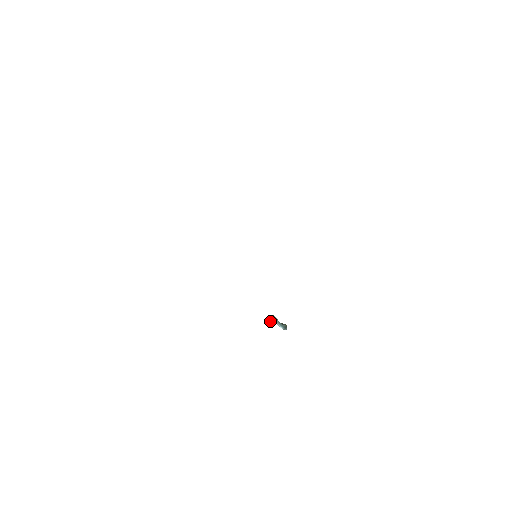
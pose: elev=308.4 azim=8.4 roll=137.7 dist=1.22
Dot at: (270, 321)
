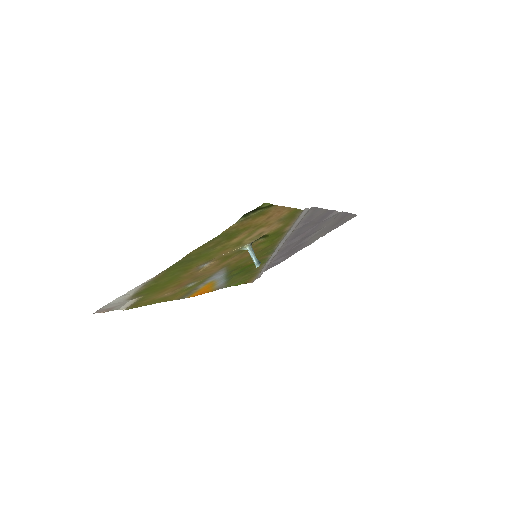
Dot at: (246, 245)
